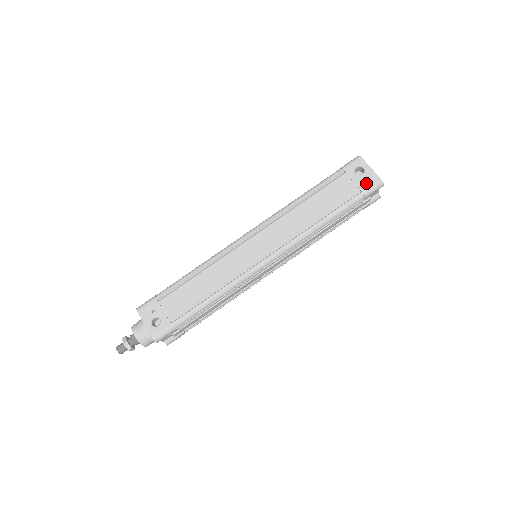
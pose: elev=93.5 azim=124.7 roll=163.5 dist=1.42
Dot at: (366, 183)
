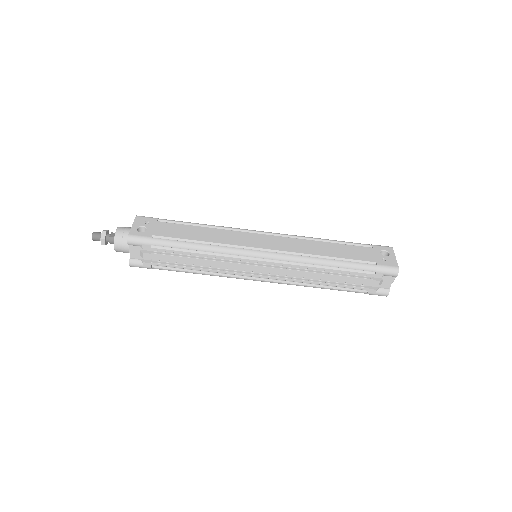
Dot at: (384, 262)
